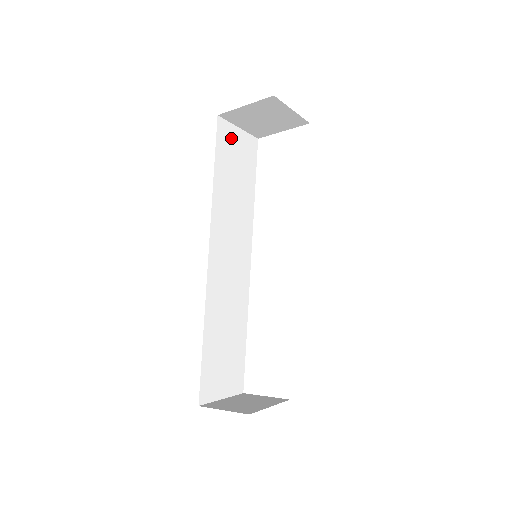
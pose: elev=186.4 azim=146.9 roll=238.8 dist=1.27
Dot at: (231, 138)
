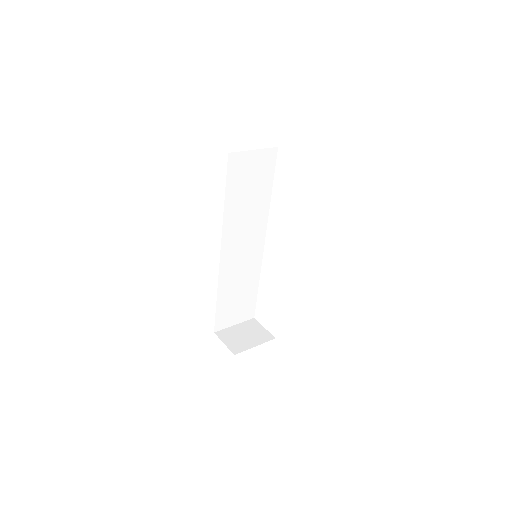
Dot at: (244, 163)
